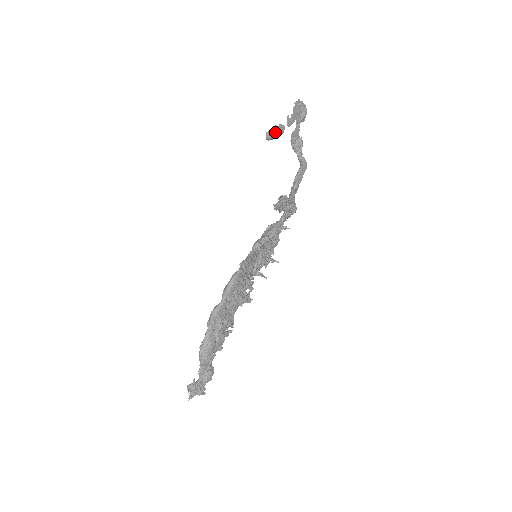
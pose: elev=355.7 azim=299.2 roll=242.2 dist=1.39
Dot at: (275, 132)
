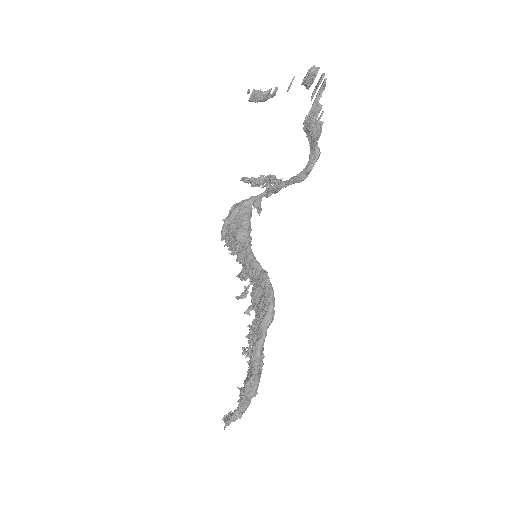
Dot at: (268, 96)
